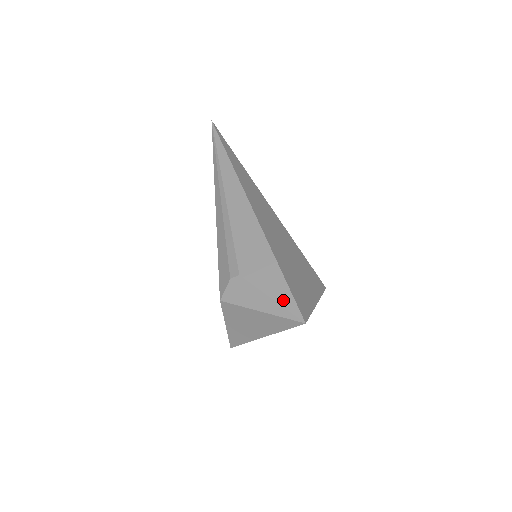
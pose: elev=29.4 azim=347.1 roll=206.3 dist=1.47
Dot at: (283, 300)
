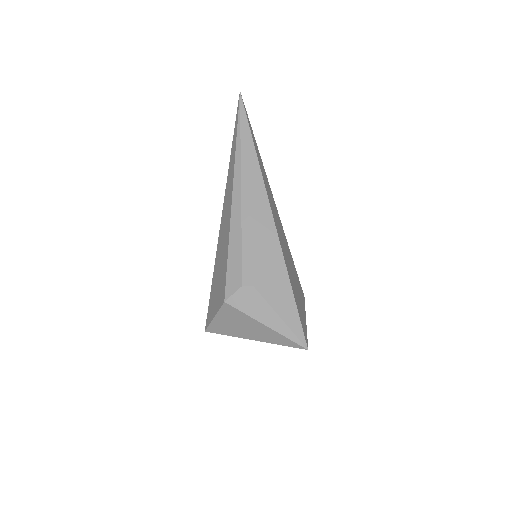
Dot at: (291, 323)
